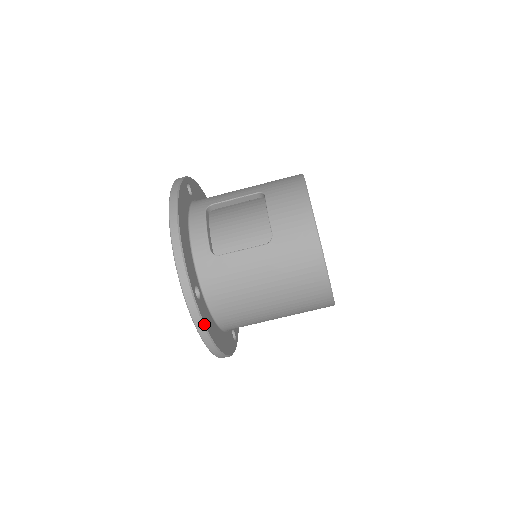
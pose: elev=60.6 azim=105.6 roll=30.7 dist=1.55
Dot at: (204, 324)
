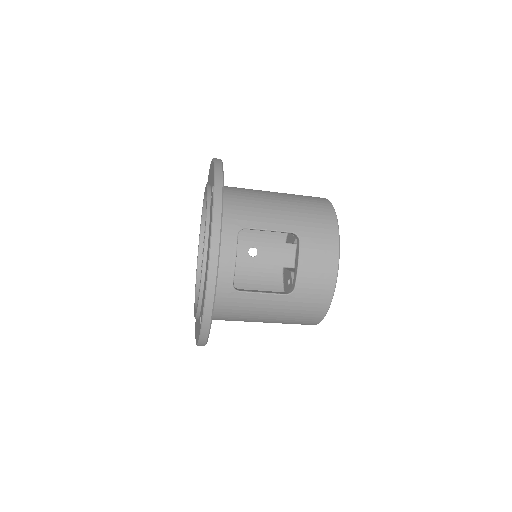
Dot at: occluded
